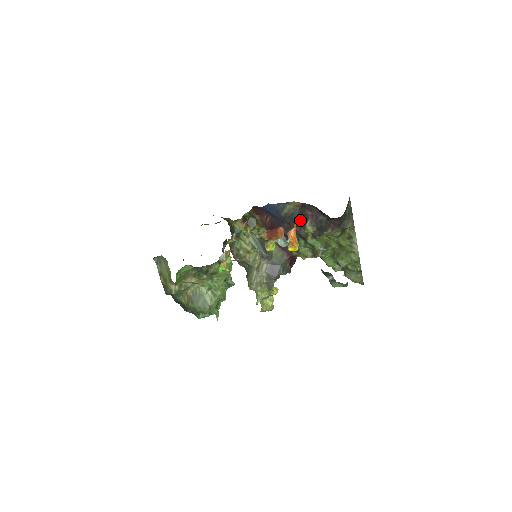
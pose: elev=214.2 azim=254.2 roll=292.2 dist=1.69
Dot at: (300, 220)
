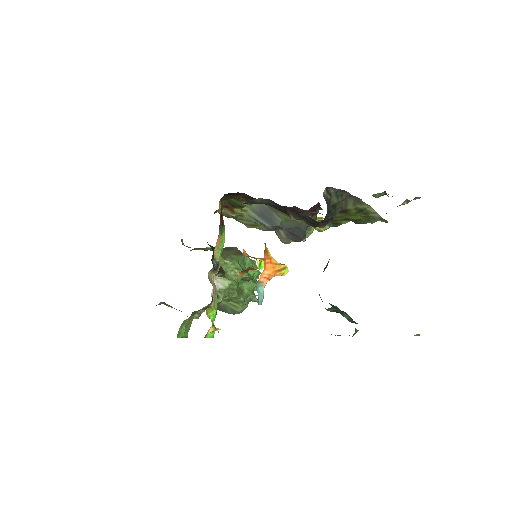
Dot at: (282, 209)
